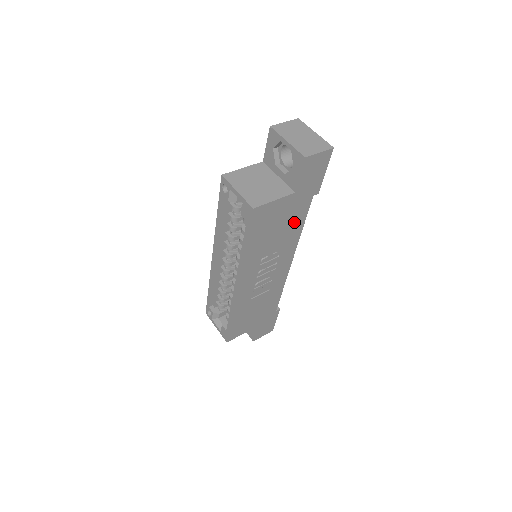
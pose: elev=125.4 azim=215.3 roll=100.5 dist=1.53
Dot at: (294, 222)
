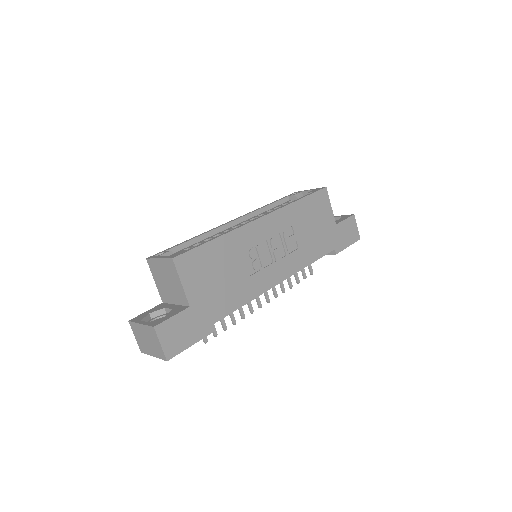
Dot at: (316, 246)
